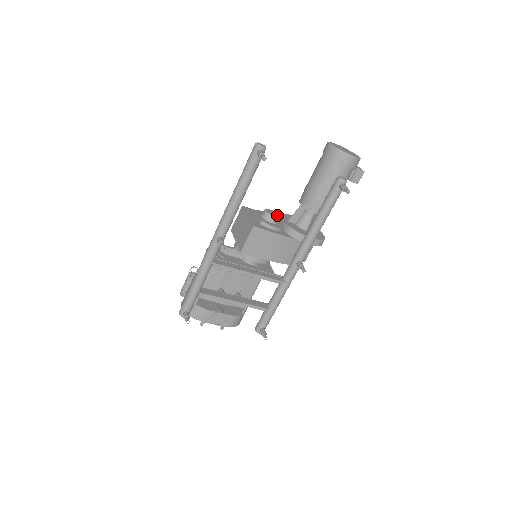
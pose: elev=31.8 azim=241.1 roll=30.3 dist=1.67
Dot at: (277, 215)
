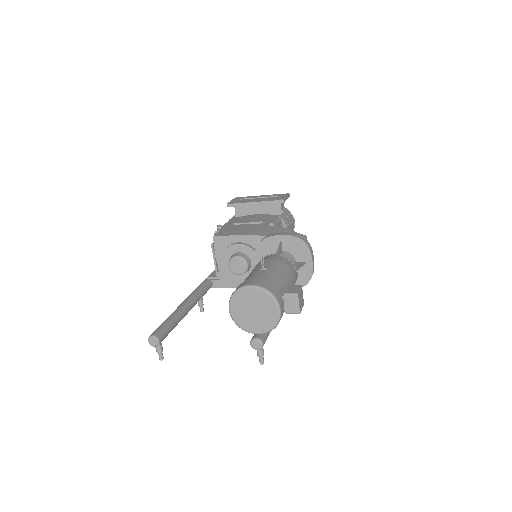
Dot at: (243, 269)
